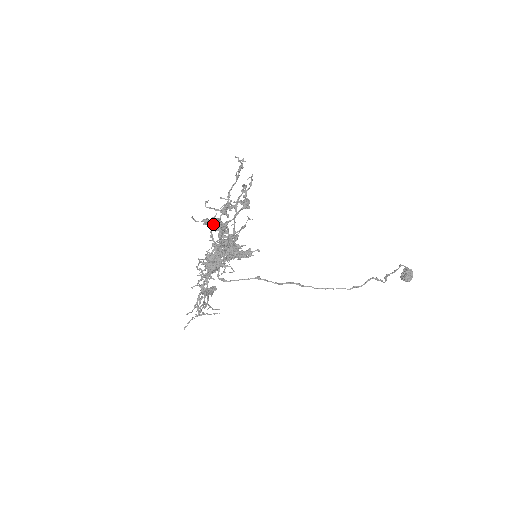
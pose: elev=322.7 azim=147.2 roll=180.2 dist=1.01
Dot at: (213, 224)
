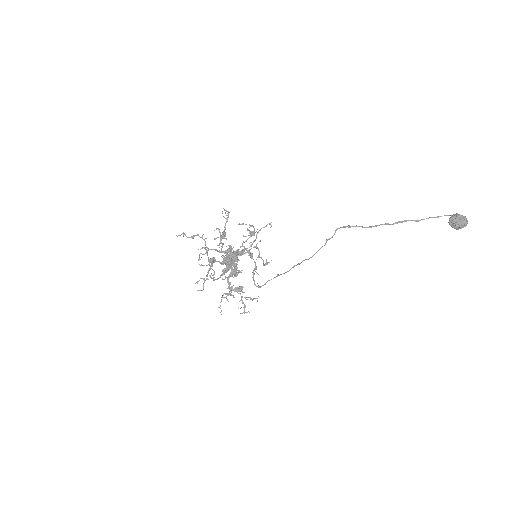
Dot at: (192, 236)
